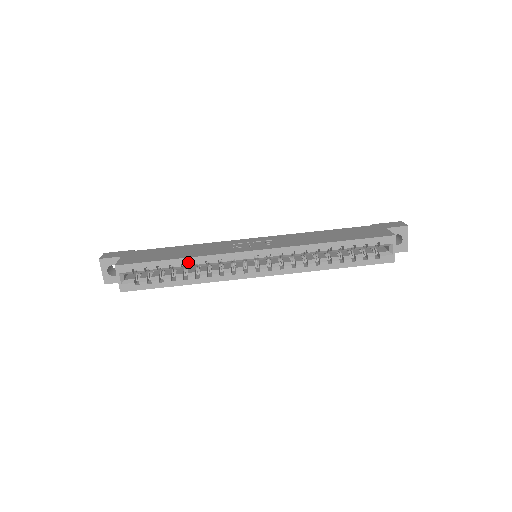
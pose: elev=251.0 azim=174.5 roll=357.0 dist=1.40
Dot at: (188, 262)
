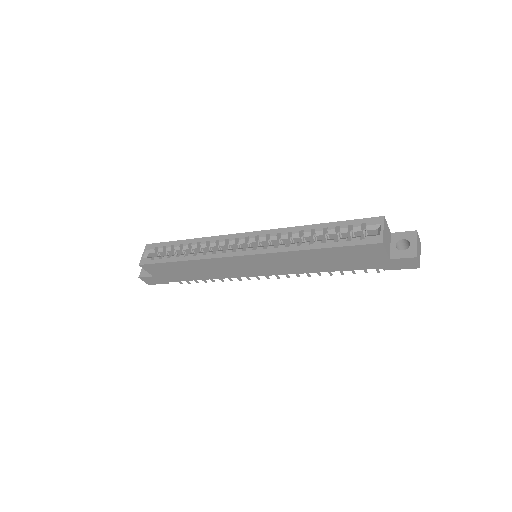
Dot at: (194, 242)
